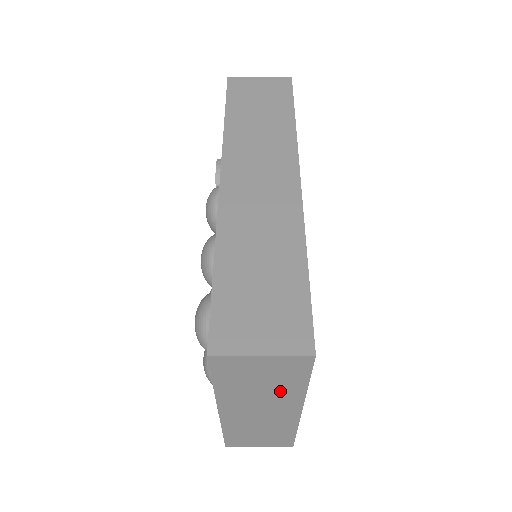
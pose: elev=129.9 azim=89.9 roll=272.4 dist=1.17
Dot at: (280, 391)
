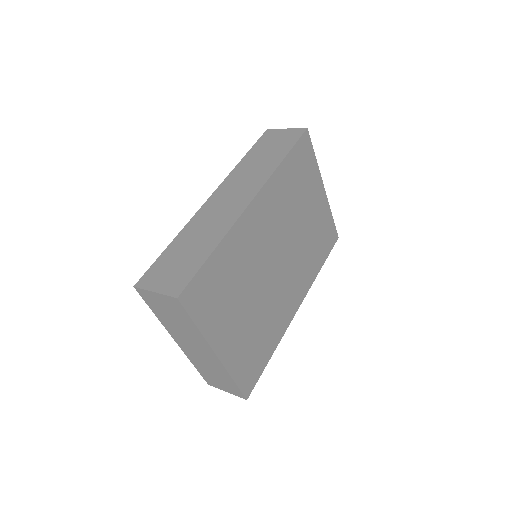
Dot at: (188, 329)
